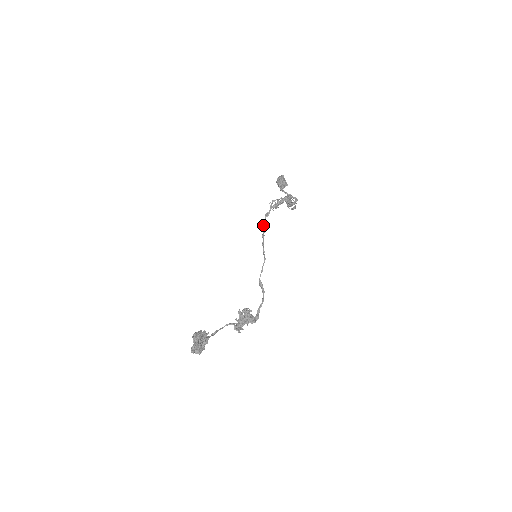
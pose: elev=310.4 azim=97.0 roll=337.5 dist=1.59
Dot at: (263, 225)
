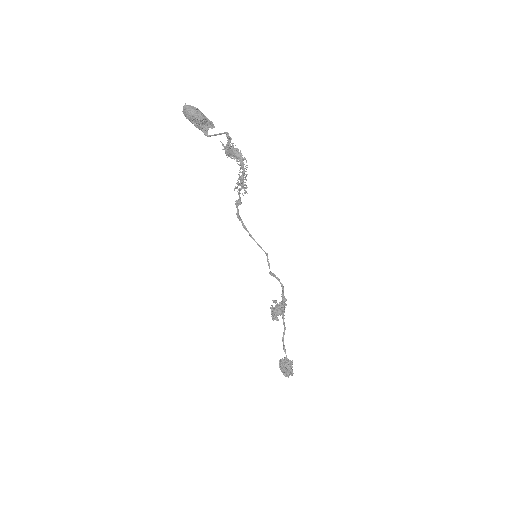
Dot at: (238, 216)
